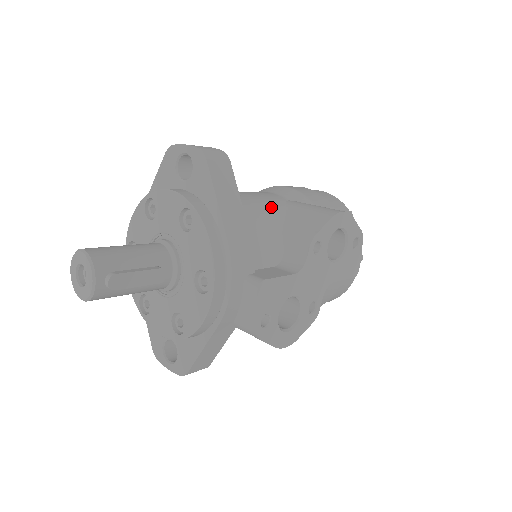
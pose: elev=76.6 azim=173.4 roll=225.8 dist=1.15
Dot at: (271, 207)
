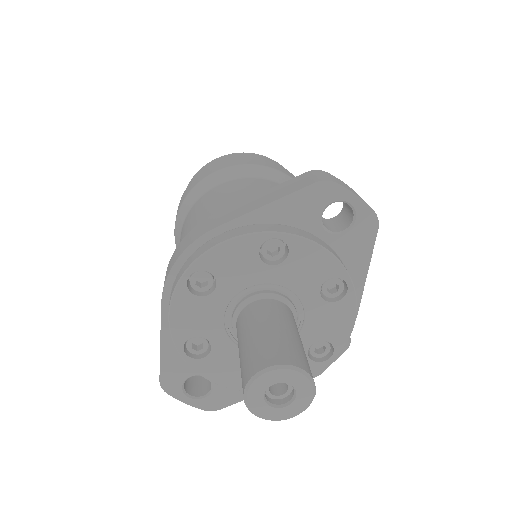
Dot at: occluded
